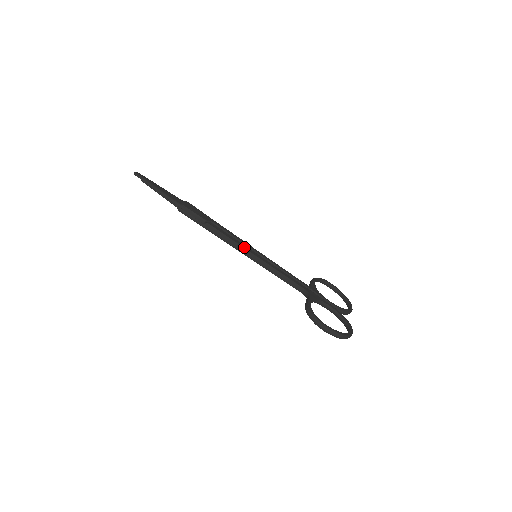
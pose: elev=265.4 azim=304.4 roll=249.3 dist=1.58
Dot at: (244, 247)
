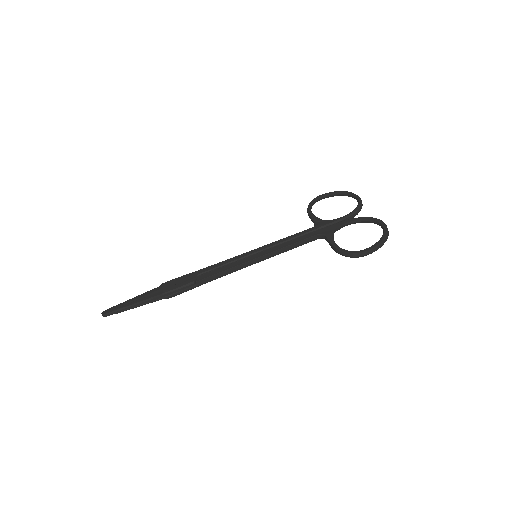
Dot at: (242, 263)
